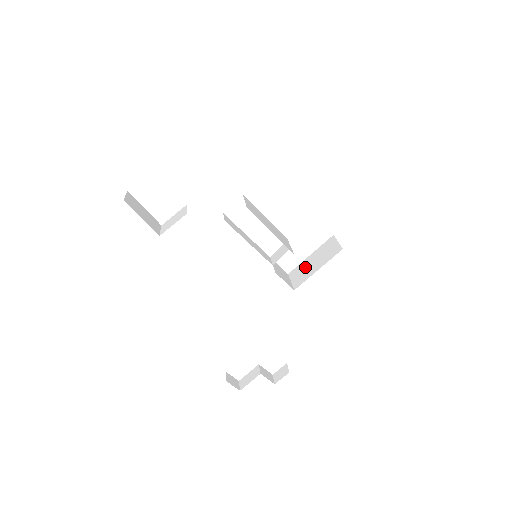
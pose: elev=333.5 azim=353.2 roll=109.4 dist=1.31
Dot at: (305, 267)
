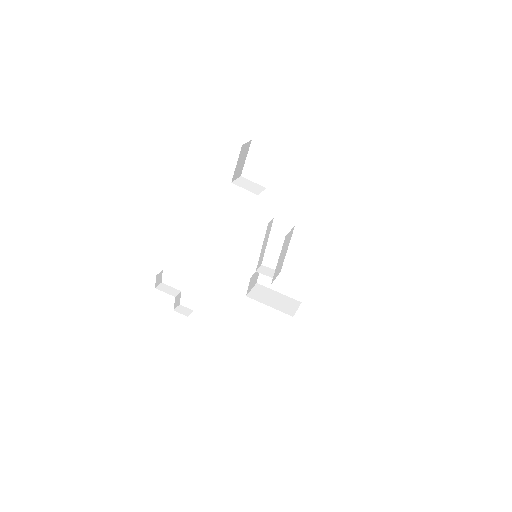
Dot at: (267, 294)
